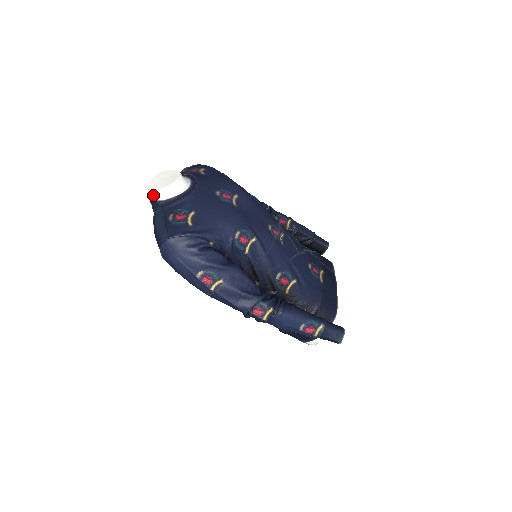
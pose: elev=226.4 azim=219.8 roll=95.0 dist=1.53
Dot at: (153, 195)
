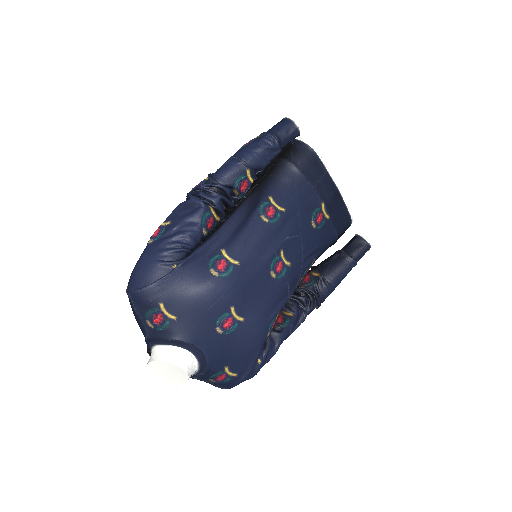
Dot at: occluded
